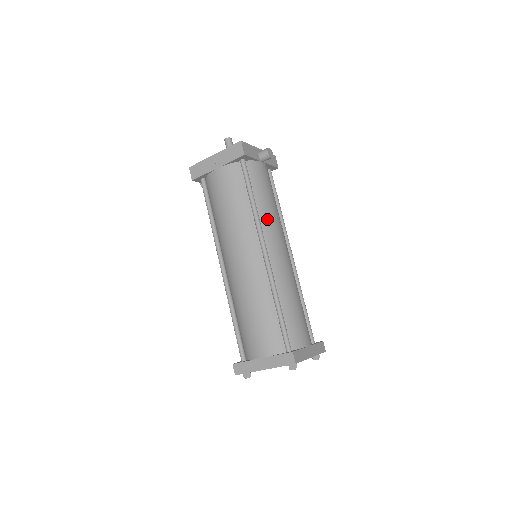
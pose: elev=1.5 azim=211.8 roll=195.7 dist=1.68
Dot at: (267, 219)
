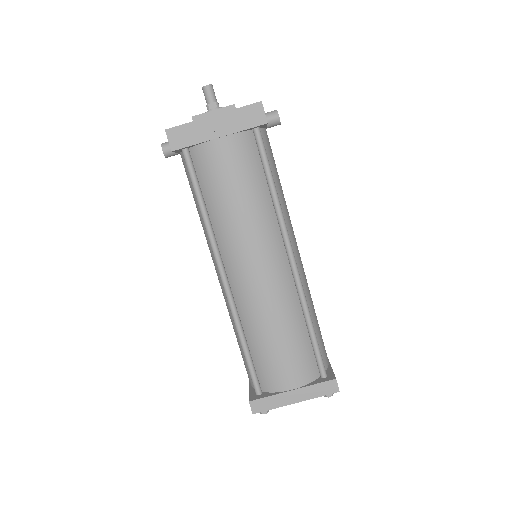
Dot at: (285, 212)
